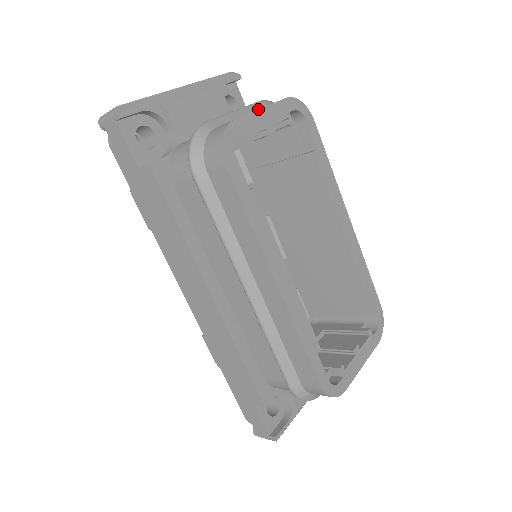
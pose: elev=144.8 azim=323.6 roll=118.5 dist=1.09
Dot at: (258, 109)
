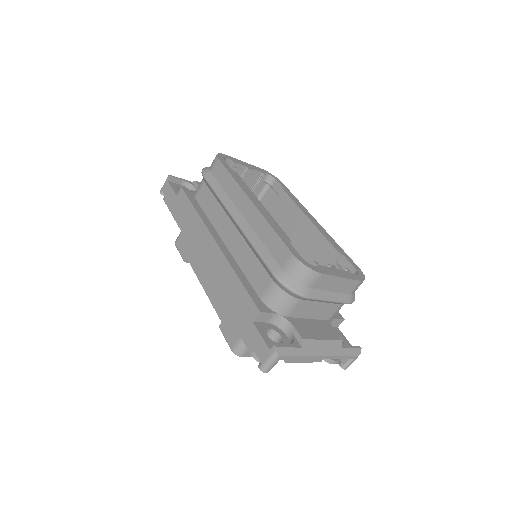
Dot at: (242, 161)
